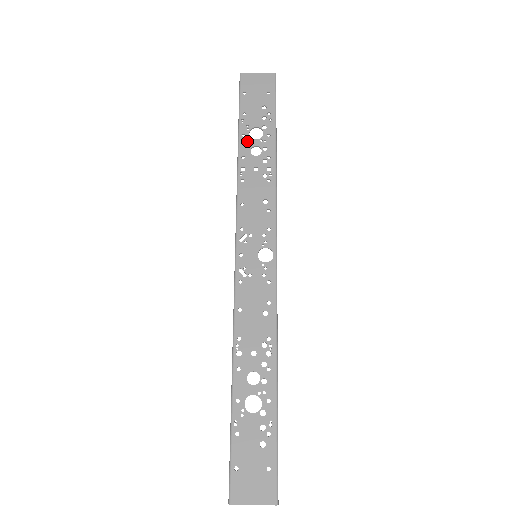
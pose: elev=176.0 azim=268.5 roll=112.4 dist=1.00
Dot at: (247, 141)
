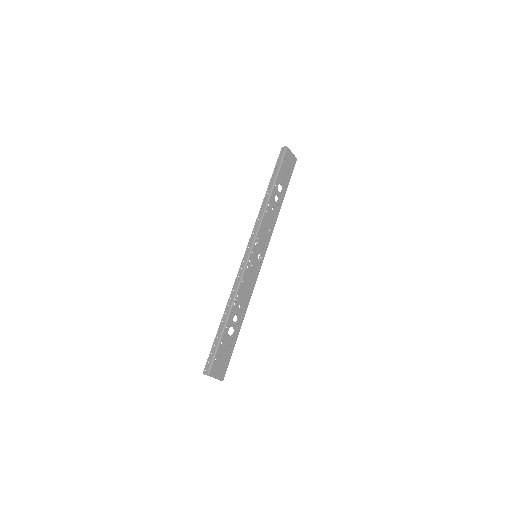
Dot at: (276, 190)
